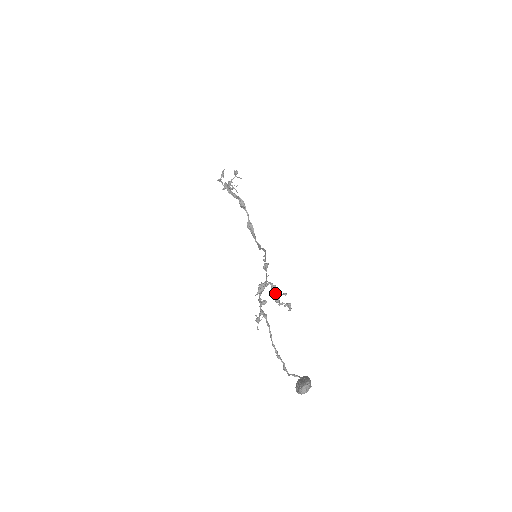
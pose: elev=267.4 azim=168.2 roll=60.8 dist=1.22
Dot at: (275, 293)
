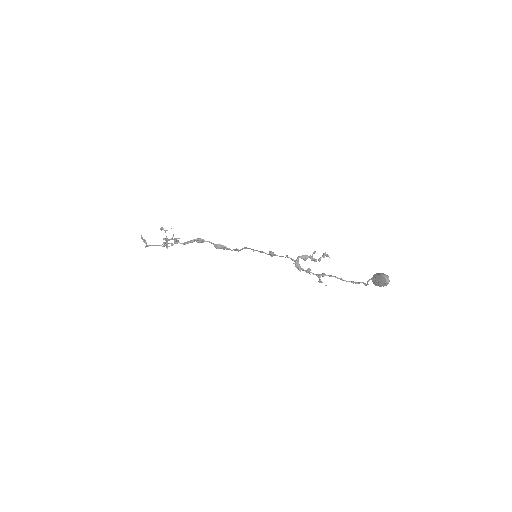
Dot at: occluded
